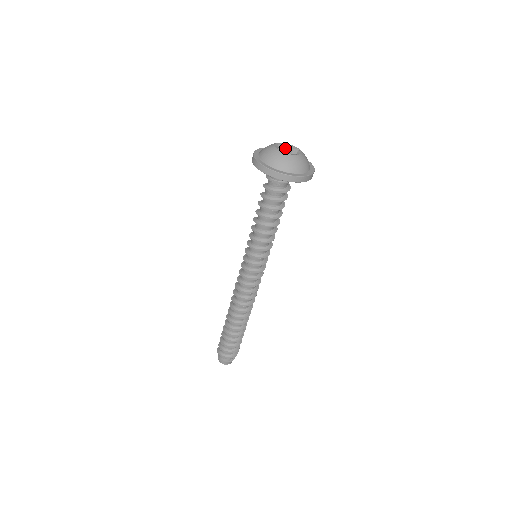
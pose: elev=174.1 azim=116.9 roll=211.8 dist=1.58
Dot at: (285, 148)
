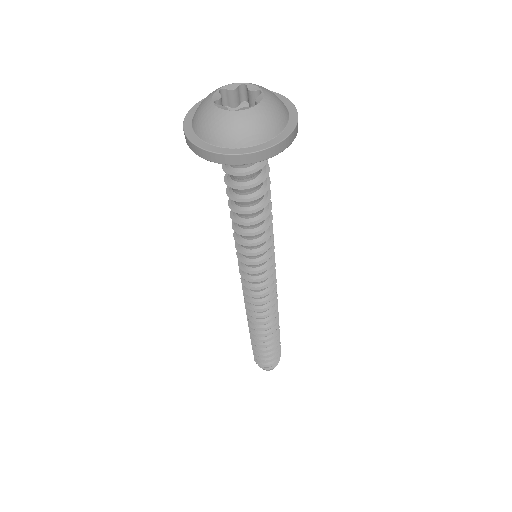
Dot at: (239, 91)
